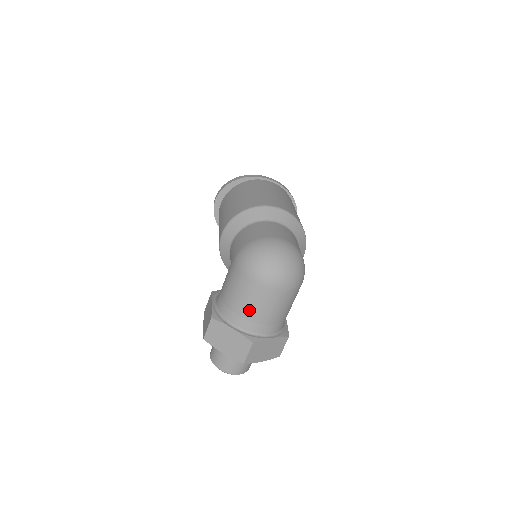
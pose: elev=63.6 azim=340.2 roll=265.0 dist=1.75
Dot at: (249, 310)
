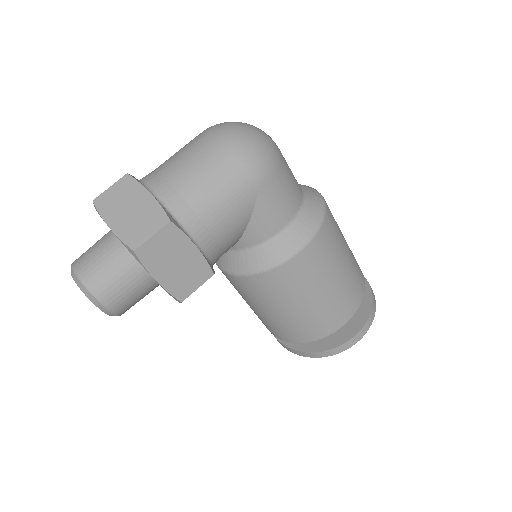
Dot at: (167, 160)
